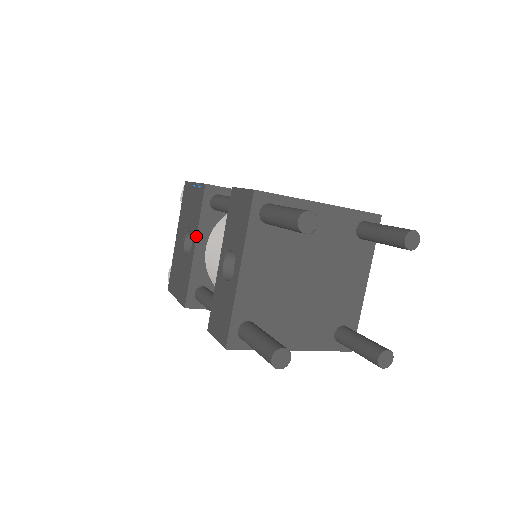
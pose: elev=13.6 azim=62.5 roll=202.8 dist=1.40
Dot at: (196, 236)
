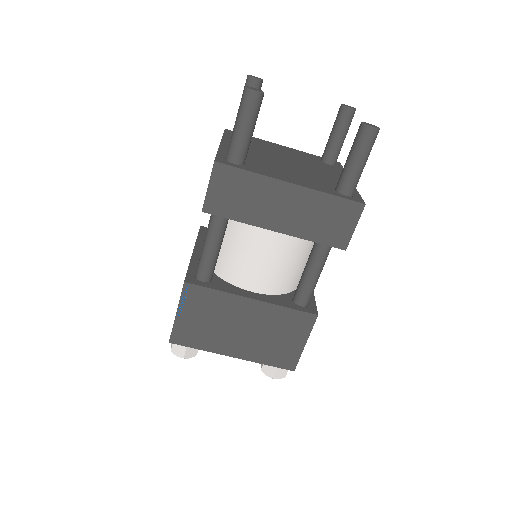
Dot at: (194, 246)
